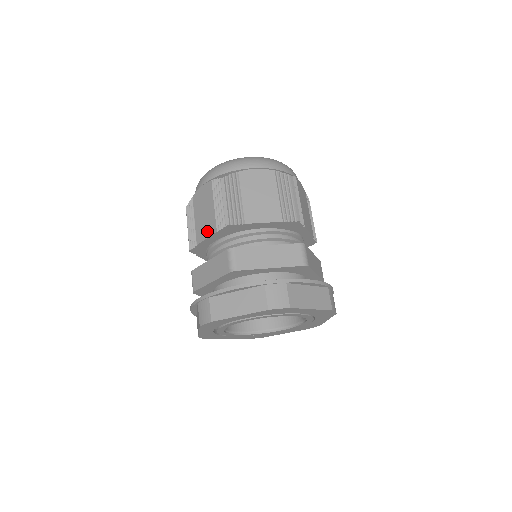
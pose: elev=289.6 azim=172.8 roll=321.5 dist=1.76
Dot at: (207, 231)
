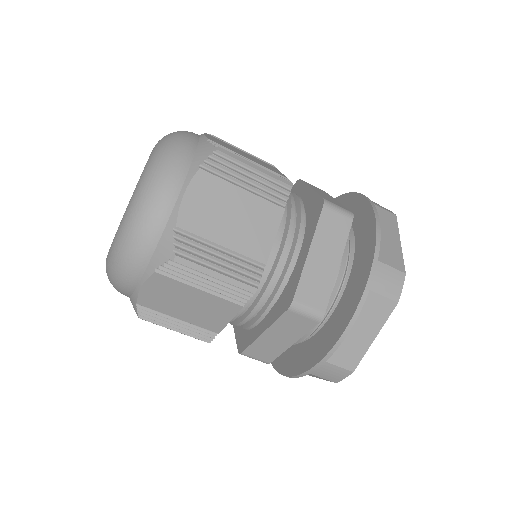
Dot at: (222, 316)
